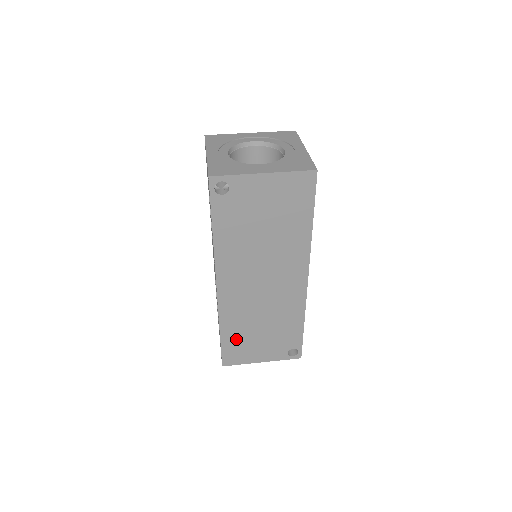
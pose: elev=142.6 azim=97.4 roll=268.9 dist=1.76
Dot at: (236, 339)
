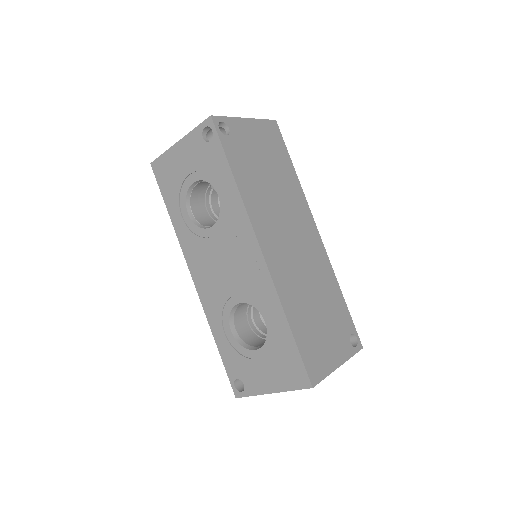
Dot at: (305, 331)
